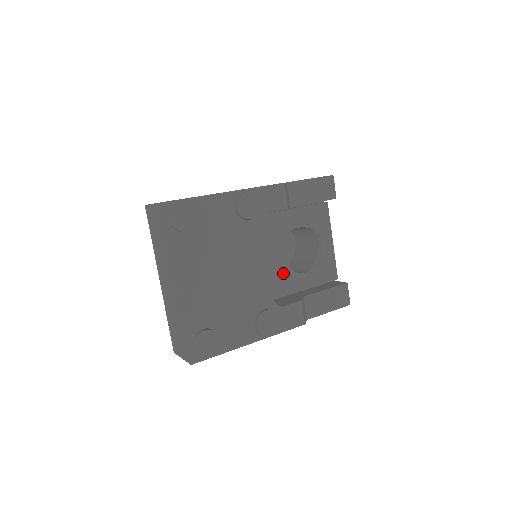
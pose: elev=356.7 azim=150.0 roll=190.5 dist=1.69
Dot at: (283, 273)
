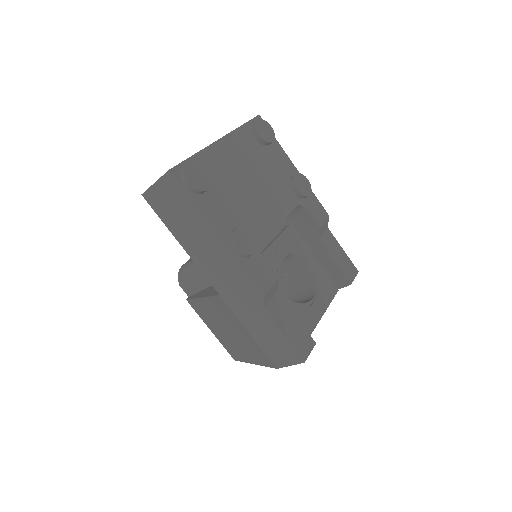
Dot at: (273, 269)
